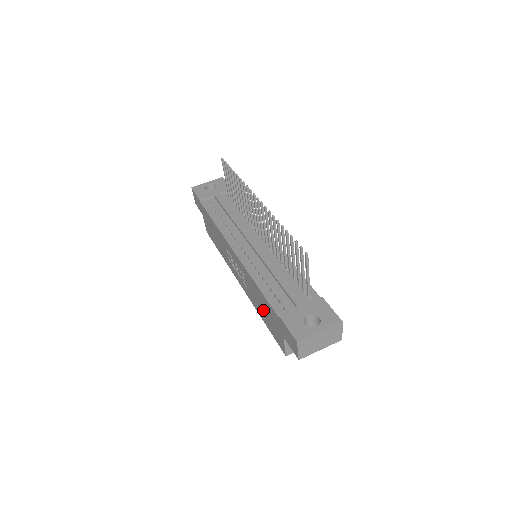
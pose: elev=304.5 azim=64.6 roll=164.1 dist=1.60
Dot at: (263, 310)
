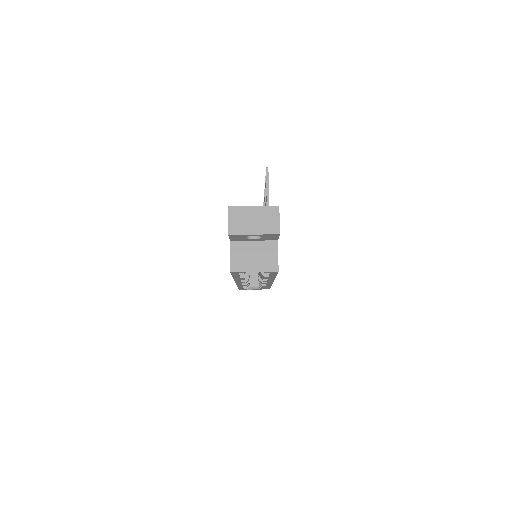
Dot at: occluded
